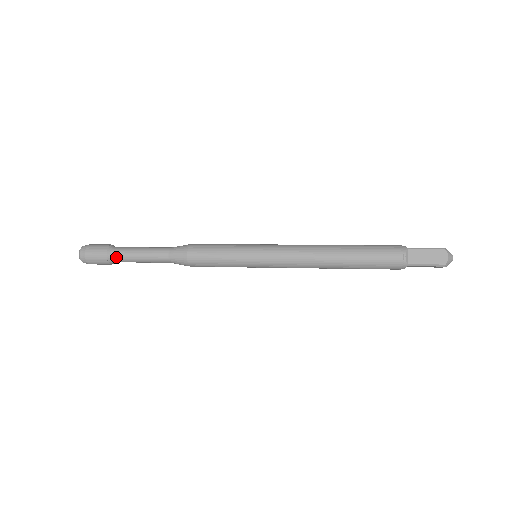
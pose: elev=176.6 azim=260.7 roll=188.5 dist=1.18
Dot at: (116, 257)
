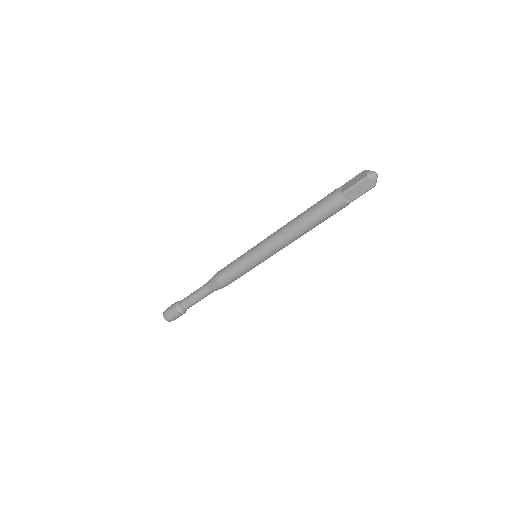
Dot at: (181, 304)
